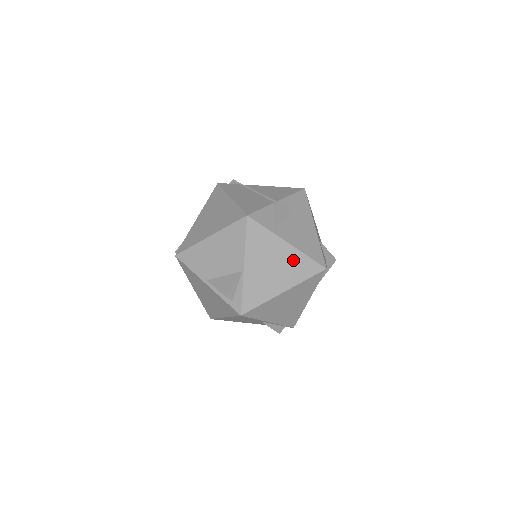
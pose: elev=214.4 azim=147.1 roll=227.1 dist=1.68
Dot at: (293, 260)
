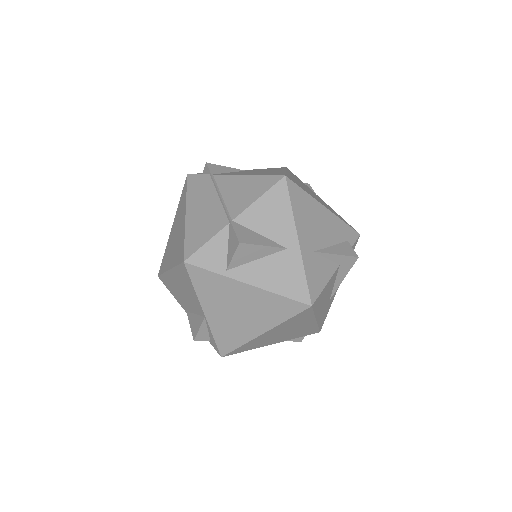
Dot at: (262, 301)
